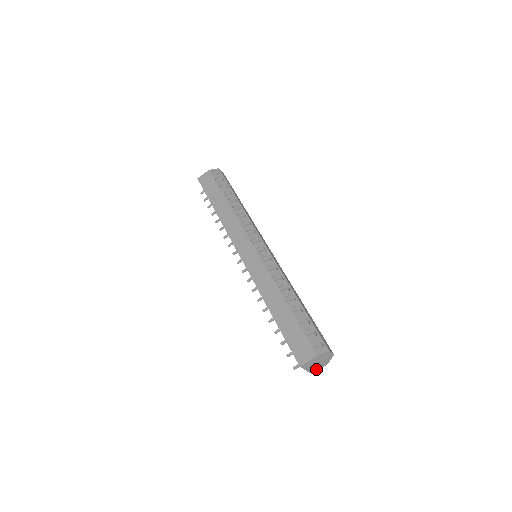
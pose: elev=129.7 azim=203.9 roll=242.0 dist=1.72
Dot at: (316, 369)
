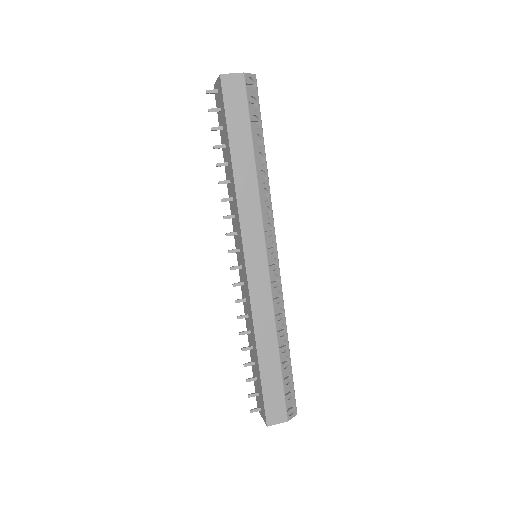
Dot at: occluded
